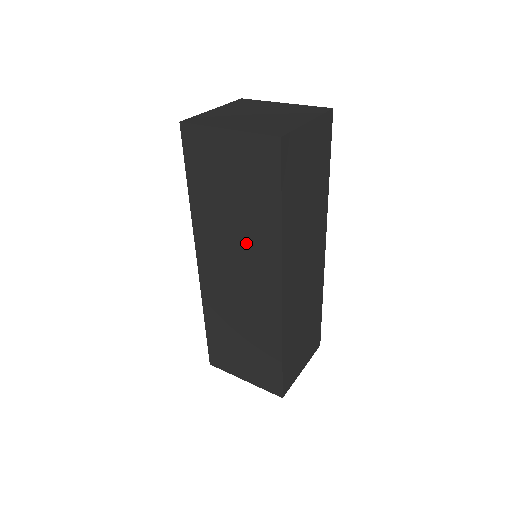
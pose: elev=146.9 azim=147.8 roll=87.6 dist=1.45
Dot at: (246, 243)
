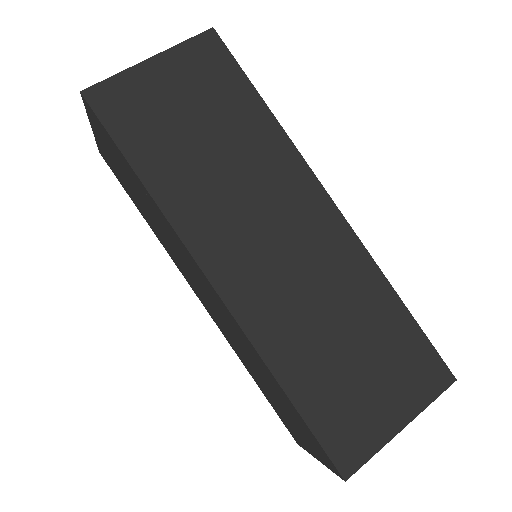
Dot at: (254, 178)
